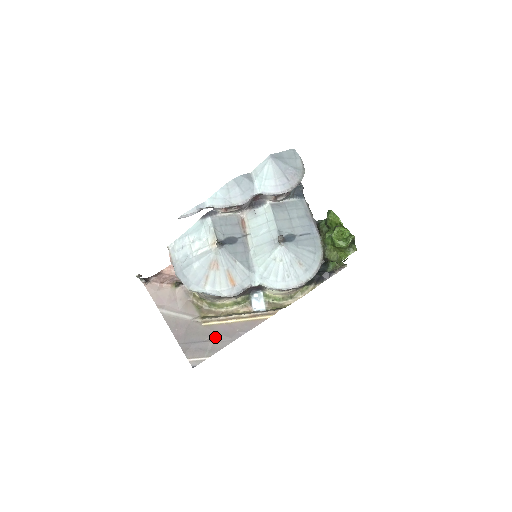
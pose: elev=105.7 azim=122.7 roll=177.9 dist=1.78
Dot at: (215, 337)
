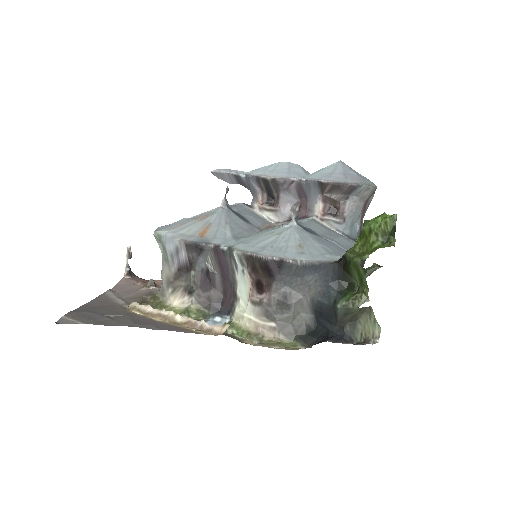
Dot at: (120, 318)
